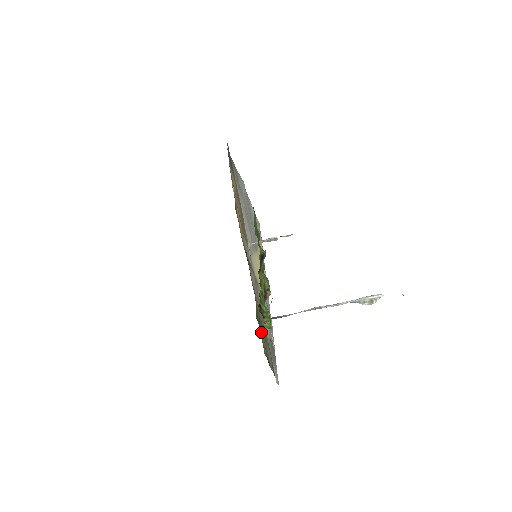
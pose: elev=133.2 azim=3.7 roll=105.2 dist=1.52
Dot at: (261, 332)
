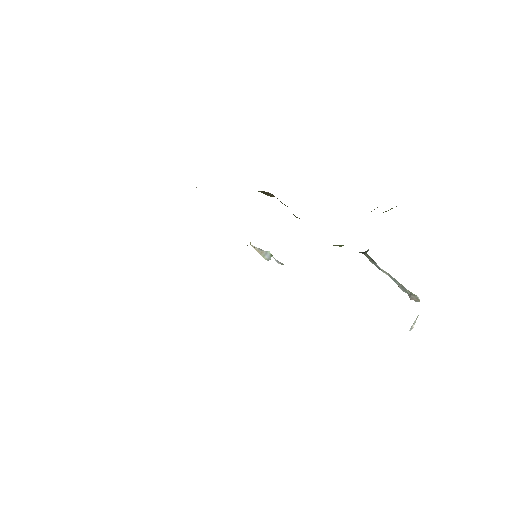
Dot at: occluded
